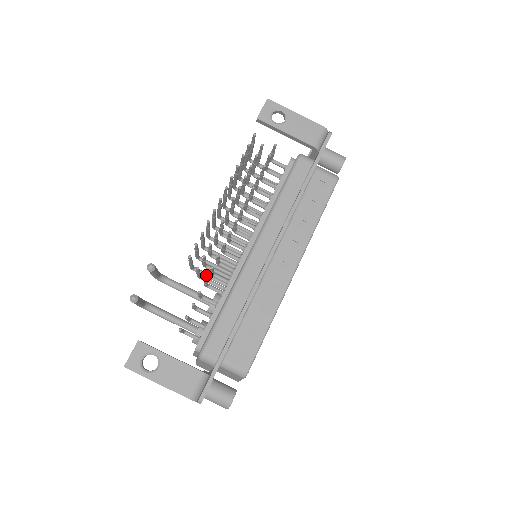
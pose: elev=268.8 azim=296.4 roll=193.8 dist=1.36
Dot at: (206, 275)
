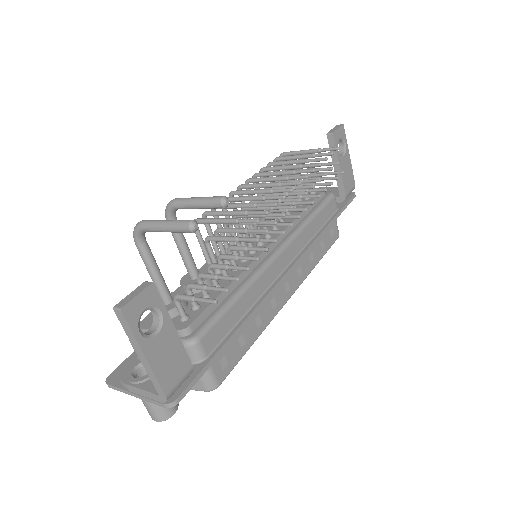
Dot at: (202, 240)
